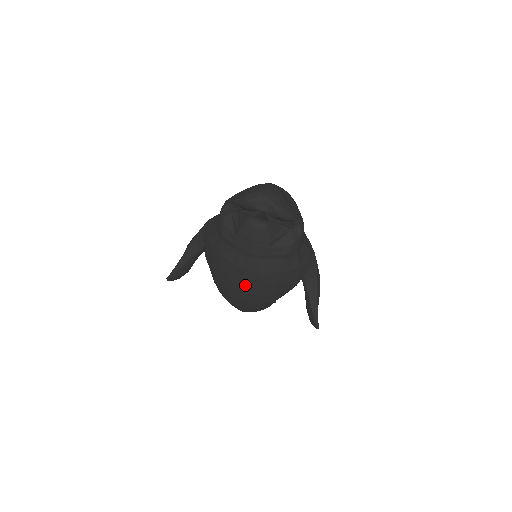
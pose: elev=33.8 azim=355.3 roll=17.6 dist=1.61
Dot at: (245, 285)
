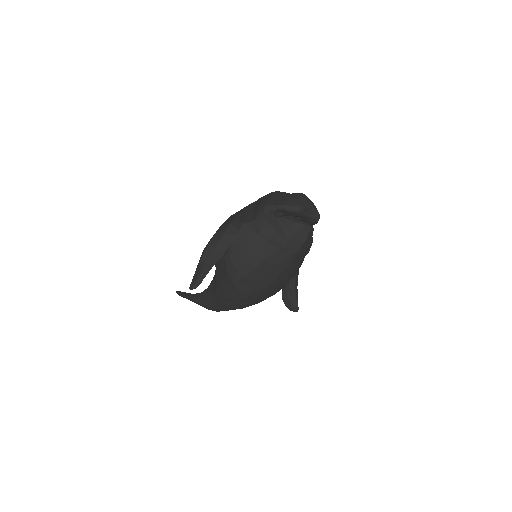
Dot at: (274, 282)
